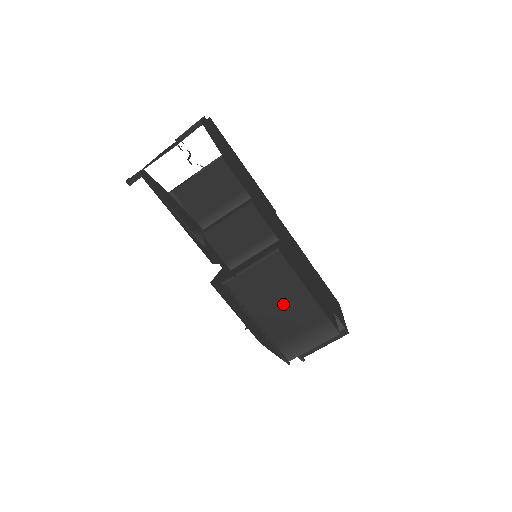
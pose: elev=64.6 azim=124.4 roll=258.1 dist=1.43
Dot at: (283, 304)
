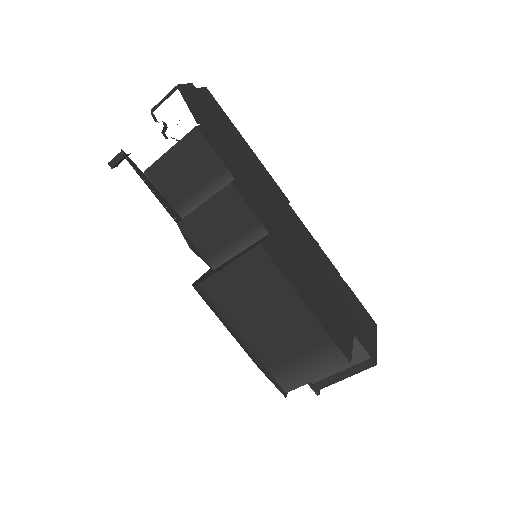
Dot at: (272, 317)
